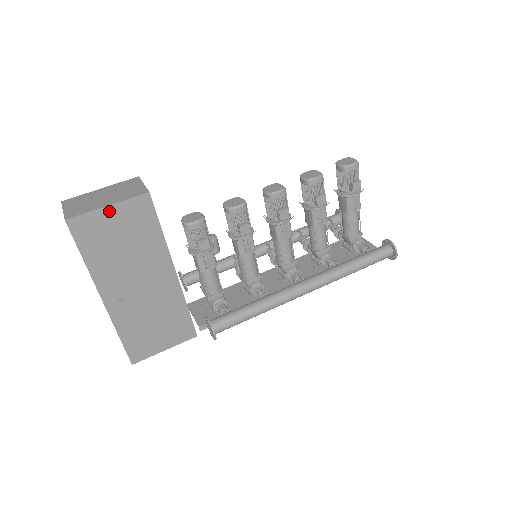
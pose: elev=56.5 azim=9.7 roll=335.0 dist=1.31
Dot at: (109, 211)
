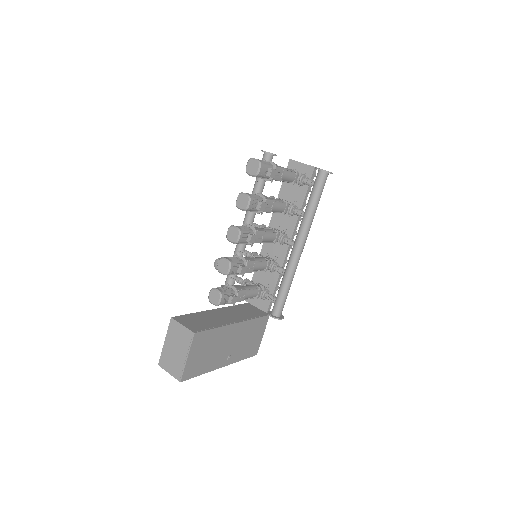
Dot at: (190, 358)
